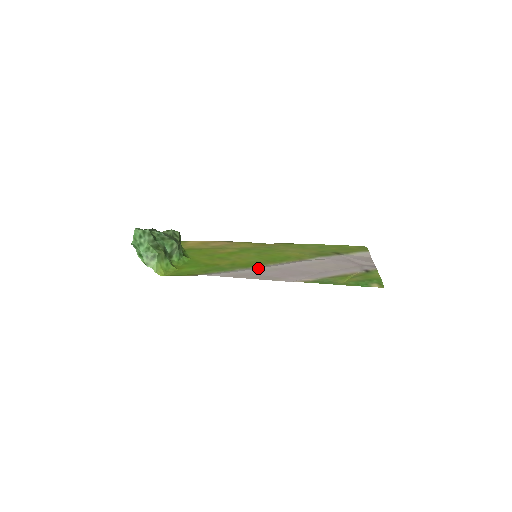
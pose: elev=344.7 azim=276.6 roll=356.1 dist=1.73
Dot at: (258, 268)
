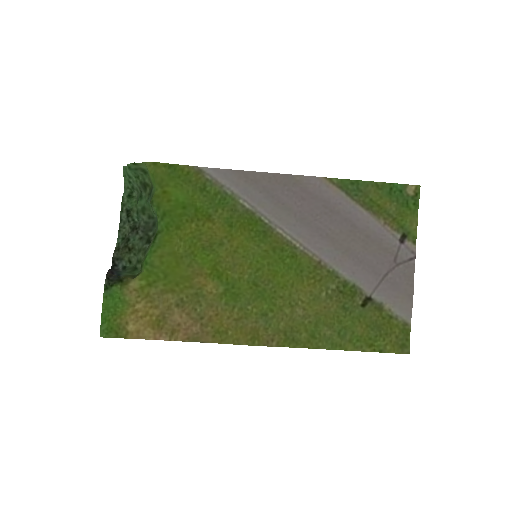
Dot at: (268, 209)
